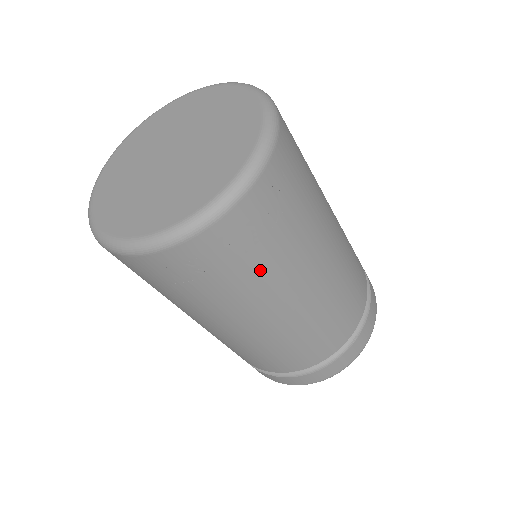
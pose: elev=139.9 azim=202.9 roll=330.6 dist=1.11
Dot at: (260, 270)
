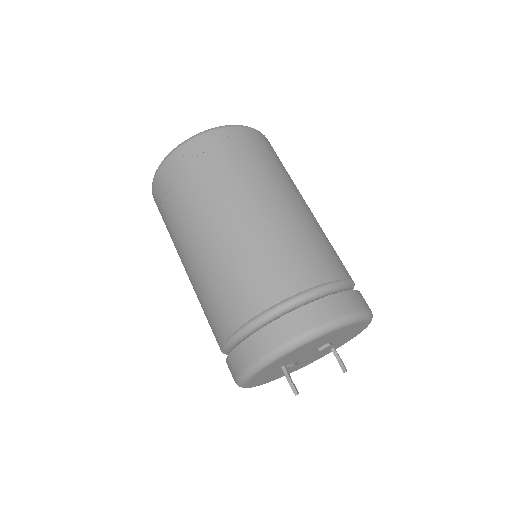
Dot at: (199, 188)
